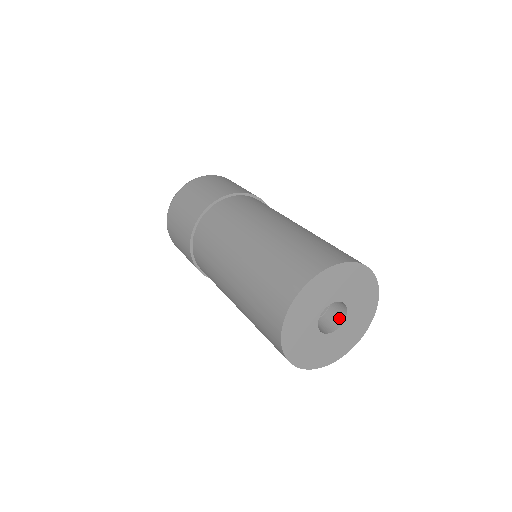
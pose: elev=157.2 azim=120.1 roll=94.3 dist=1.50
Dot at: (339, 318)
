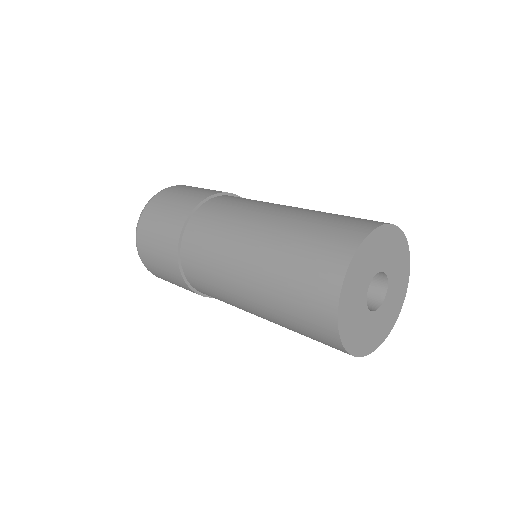
Dot at: (379, 293)
